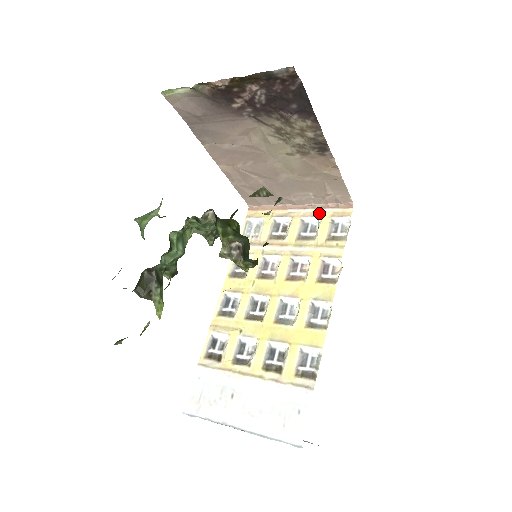
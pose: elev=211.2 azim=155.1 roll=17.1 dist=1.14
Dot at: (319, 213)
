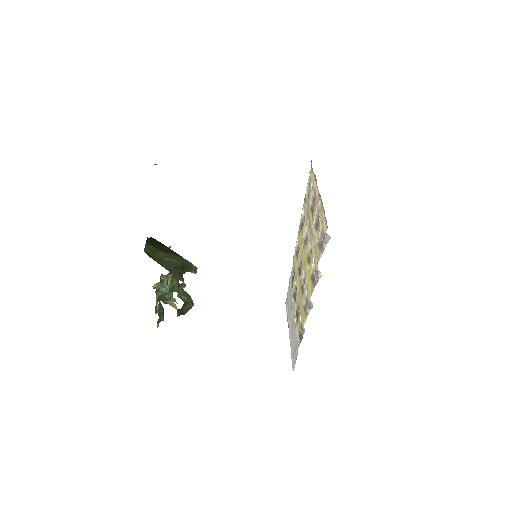
Dot at: (321, 210)
